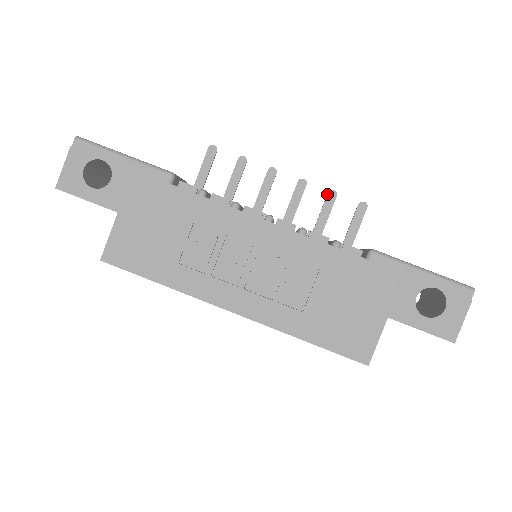
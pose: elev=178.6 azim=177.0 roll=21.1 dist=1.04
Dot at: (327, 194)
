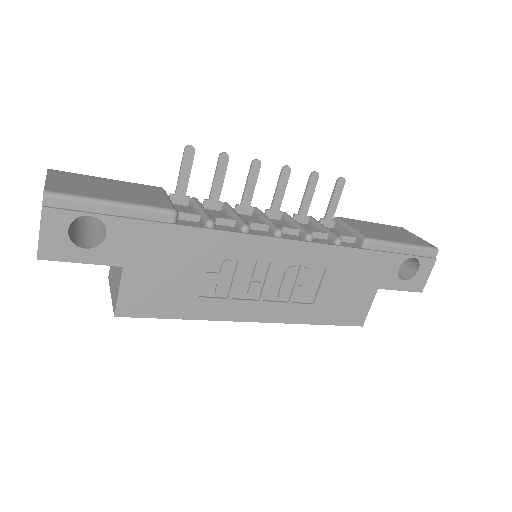
Dot at: (310, 177)
